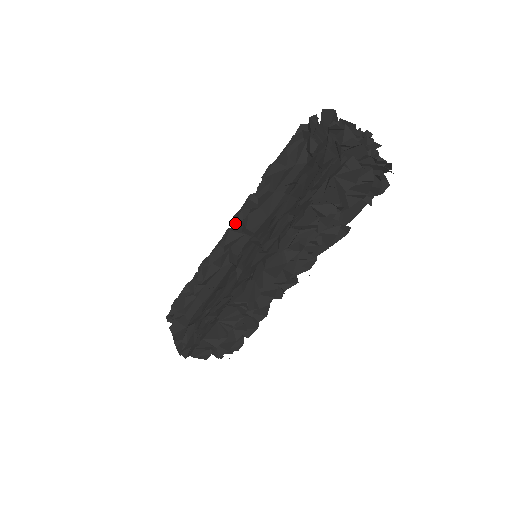
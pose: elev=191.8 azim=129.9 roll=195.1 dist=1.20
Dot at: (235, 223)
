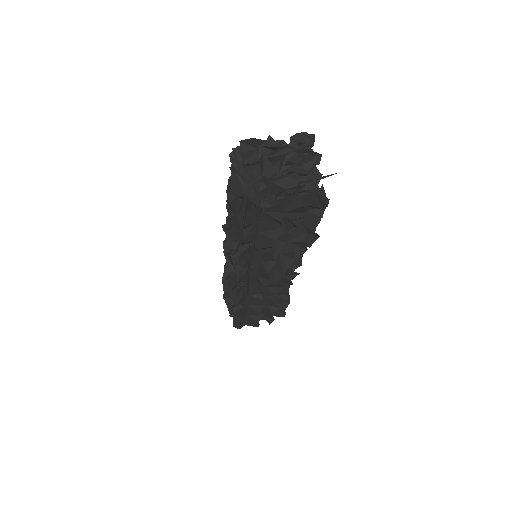
Dot at: occluded
